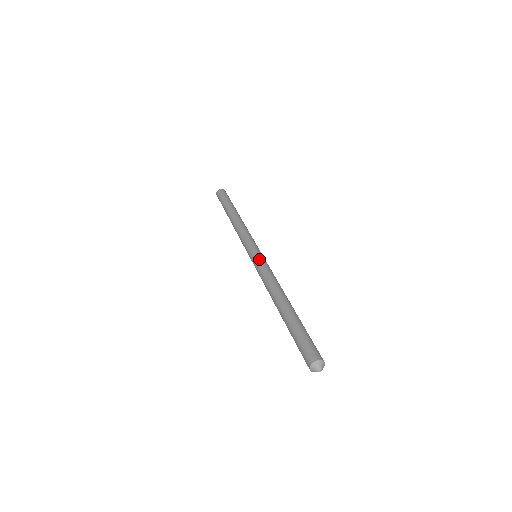
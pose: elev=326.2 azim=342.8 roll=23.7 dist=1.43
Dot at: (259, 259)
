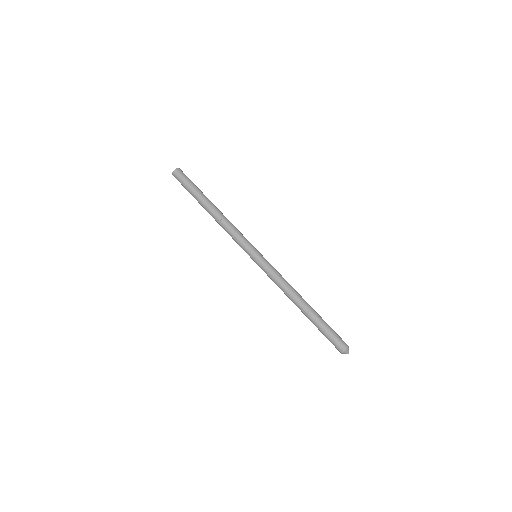
Dot at: (261, 267)
